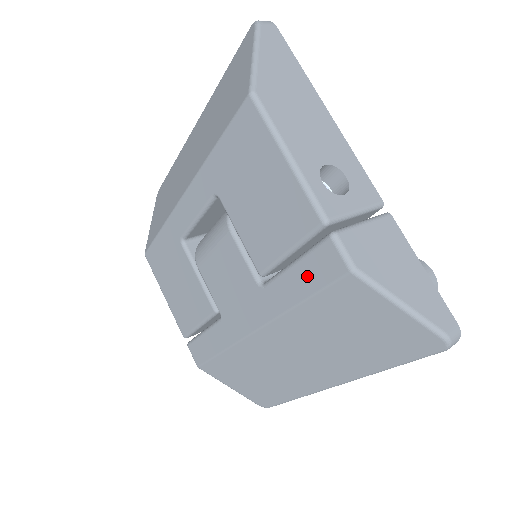
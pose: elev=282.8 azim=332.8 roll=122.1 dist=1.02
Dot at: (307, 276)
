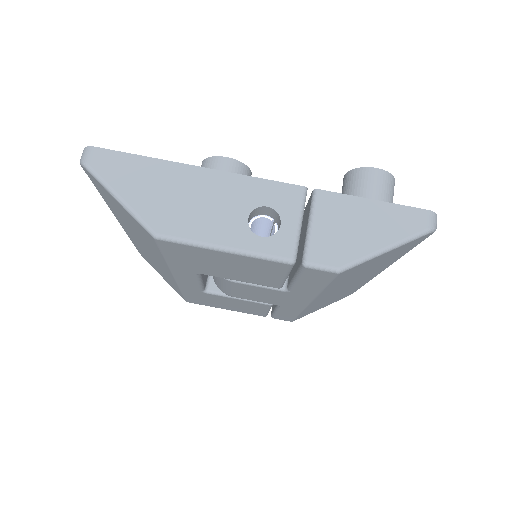
Dot at: (312, 282)
